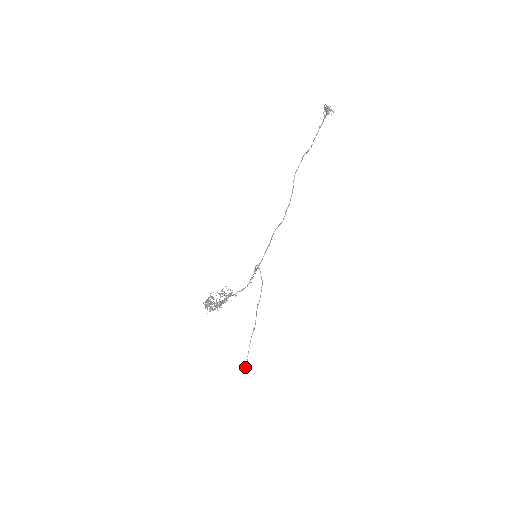
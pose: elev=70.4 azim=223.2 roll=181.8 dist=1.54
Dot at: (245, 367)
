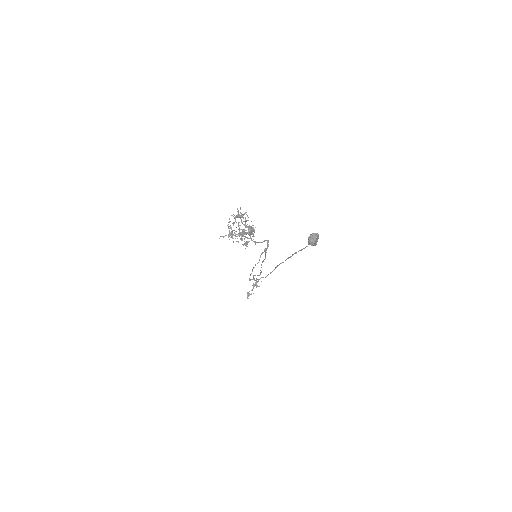
Dot at: (314, 233)
